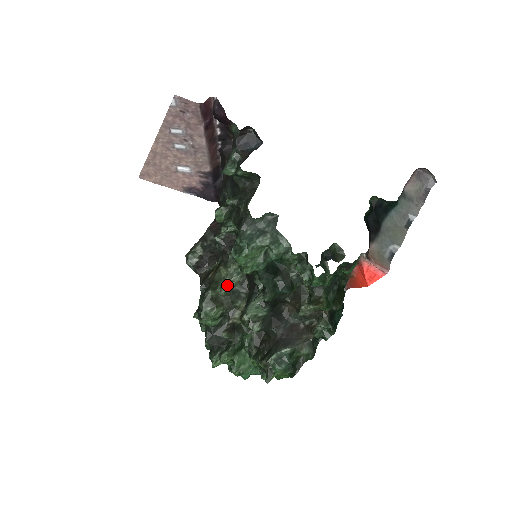
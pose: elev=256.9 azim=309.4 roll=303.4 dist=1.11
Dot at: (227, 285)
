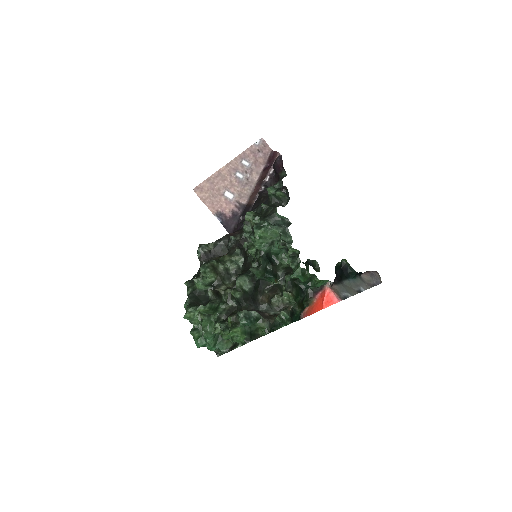
Dot at: (226, 266)
